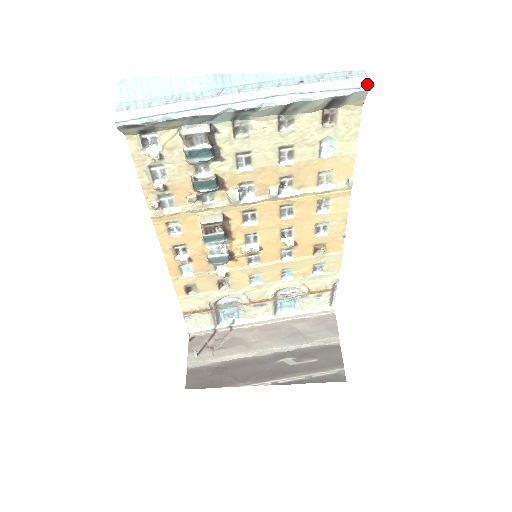
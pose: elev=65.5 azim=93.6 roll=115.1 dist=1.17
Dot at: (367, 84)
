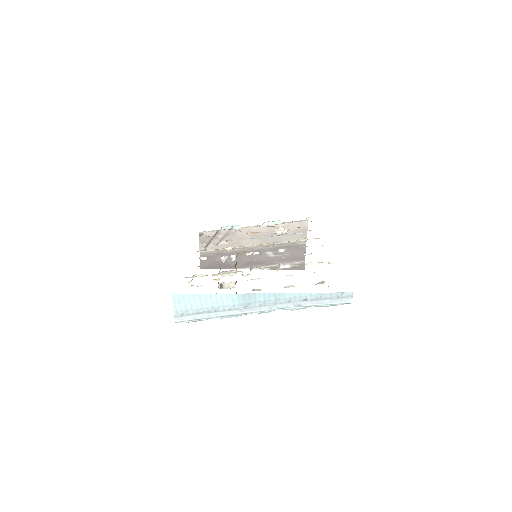
Dot at: occluded
